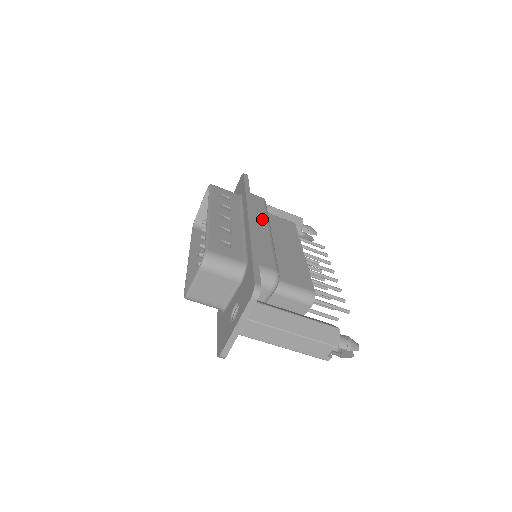
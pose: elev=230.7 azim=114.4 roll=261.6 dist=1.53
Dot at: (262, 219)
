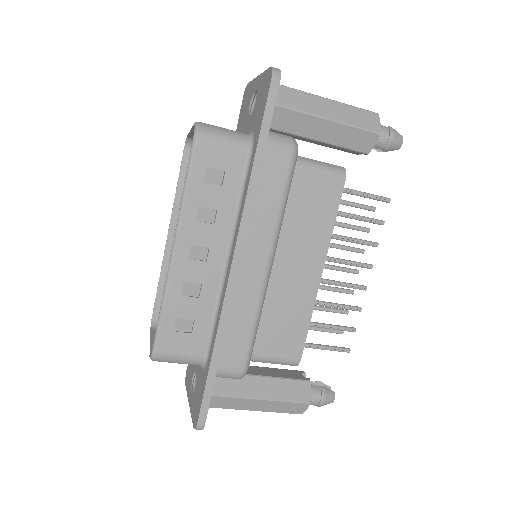
Dot at: (264, 239)
